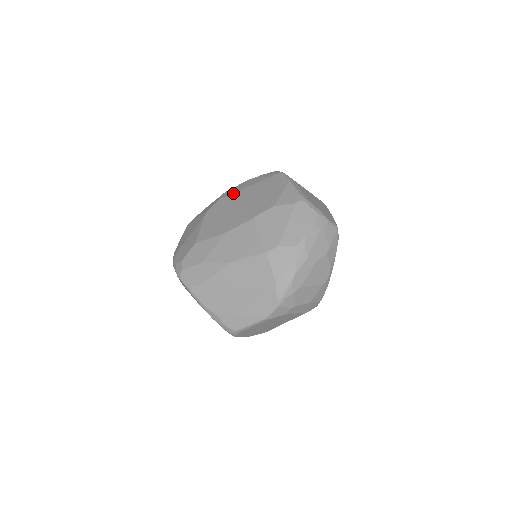
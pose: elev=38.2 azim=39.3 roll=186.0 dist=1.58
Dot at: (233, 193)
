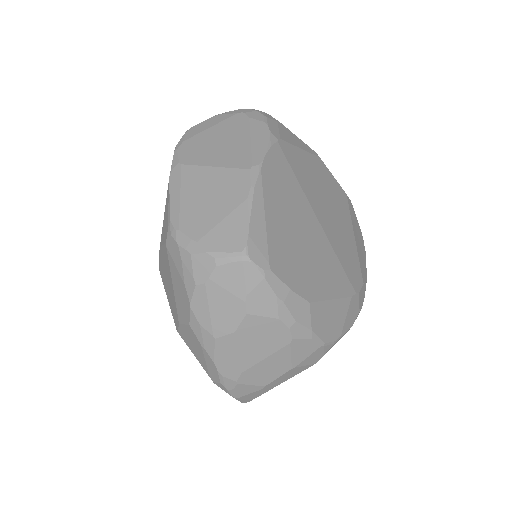
Dot at: occluded
